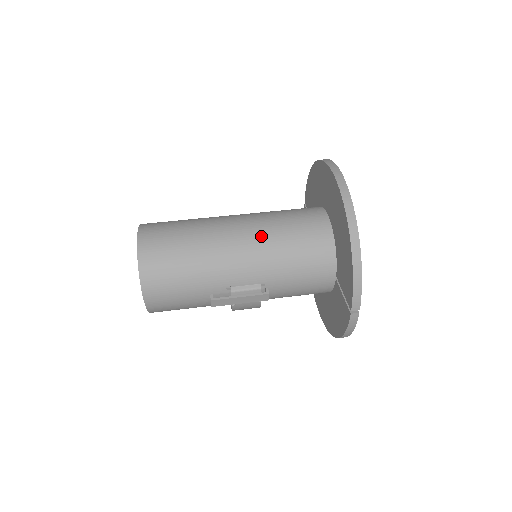
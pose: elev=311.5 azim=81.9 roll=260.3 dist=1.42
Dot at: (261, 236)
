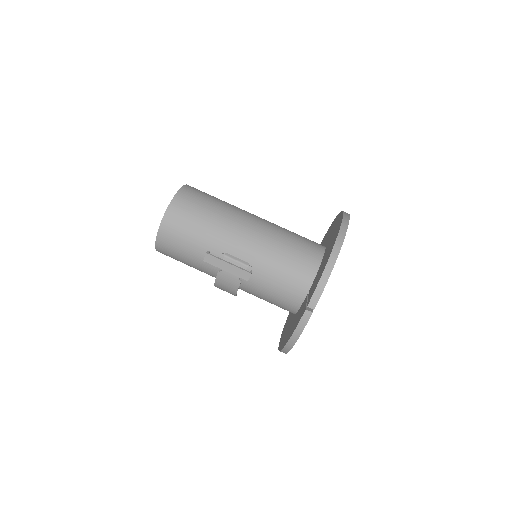
Dot at: (269, 231)
